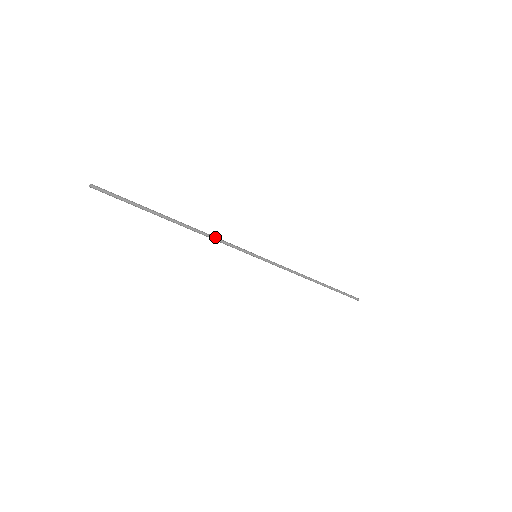
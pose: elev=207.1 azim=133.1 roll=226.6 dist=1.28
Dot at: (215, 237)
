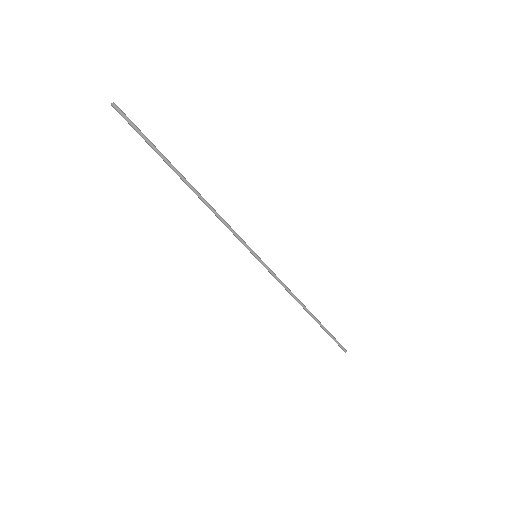
Dot at: occluded
